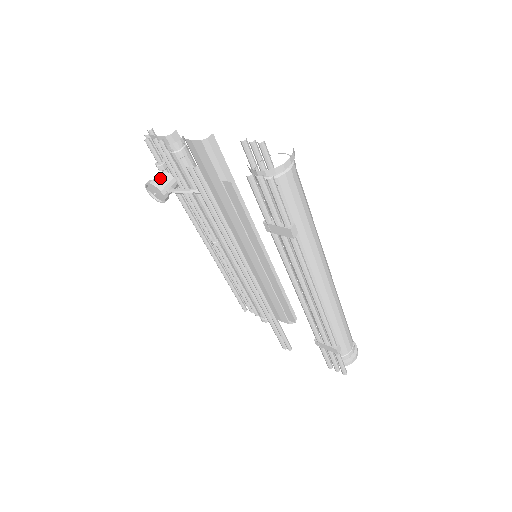
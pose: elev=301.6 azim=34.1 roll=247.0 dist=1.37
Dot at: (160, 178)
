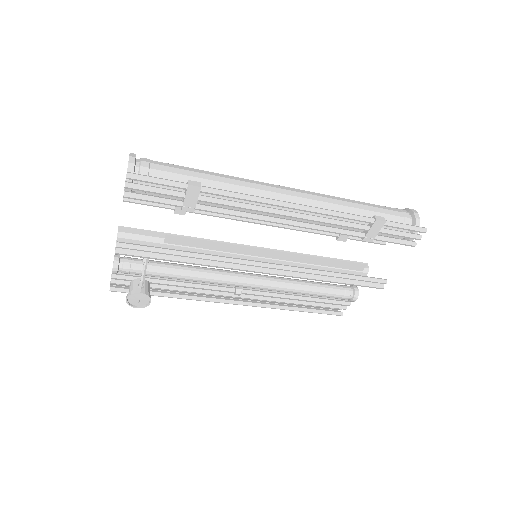
Dot at: (129, 289)
